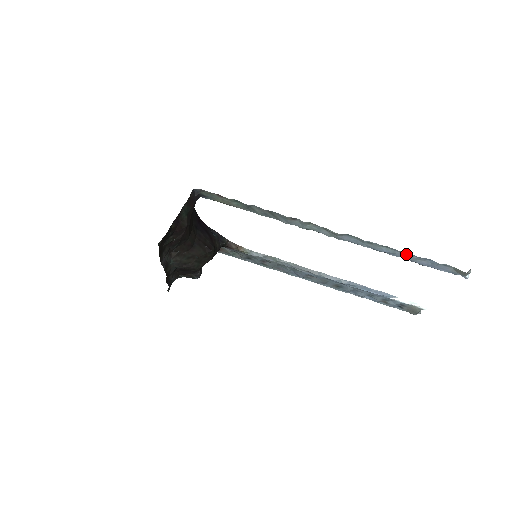
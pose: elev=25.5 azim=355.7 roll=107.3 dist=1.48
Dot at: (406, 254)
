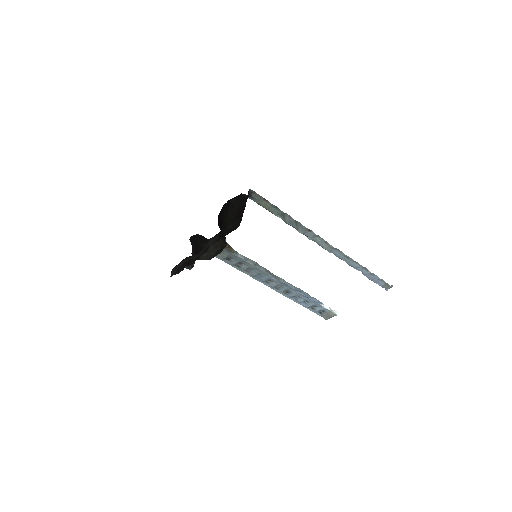
Dot at: (364, 269)
